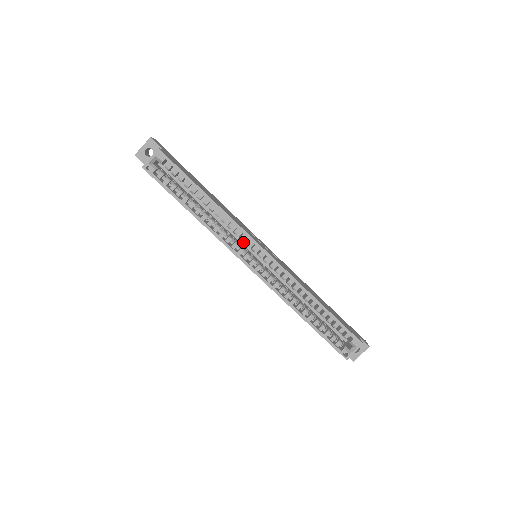
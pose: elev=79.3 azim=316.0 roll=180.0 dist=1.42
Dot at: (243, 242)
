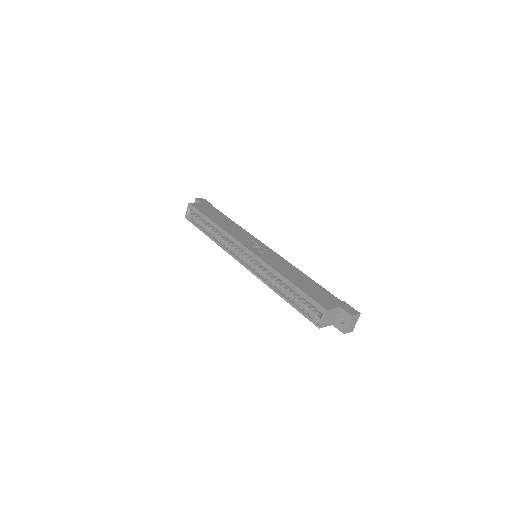
Dot at: occluded
